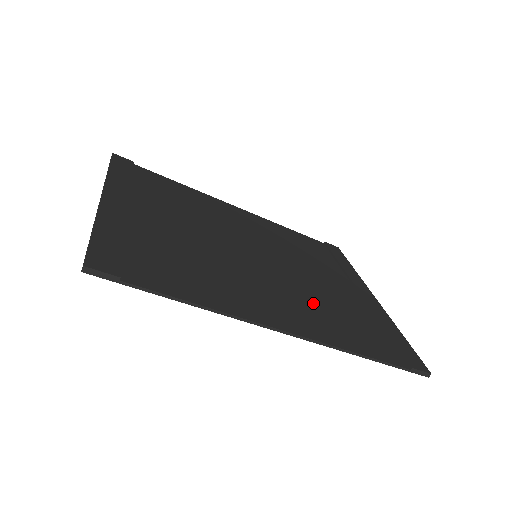
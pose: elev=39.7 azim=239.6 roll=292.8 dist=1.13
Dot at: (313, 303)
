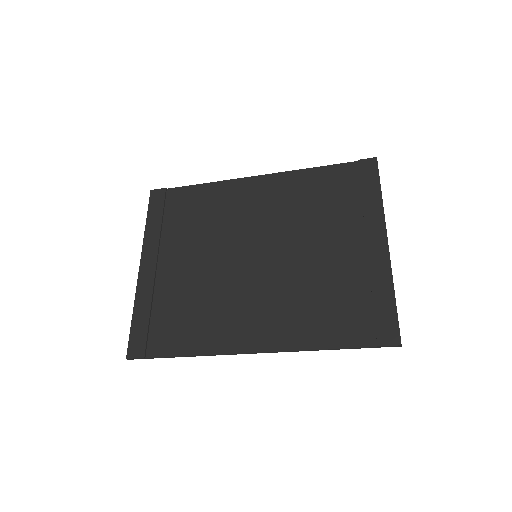
Dot at: (295, 298)
